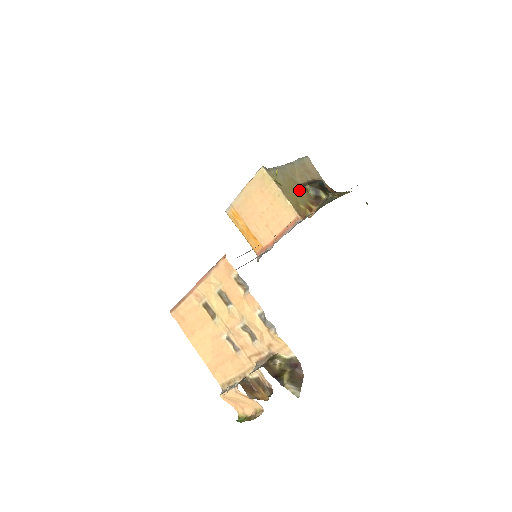
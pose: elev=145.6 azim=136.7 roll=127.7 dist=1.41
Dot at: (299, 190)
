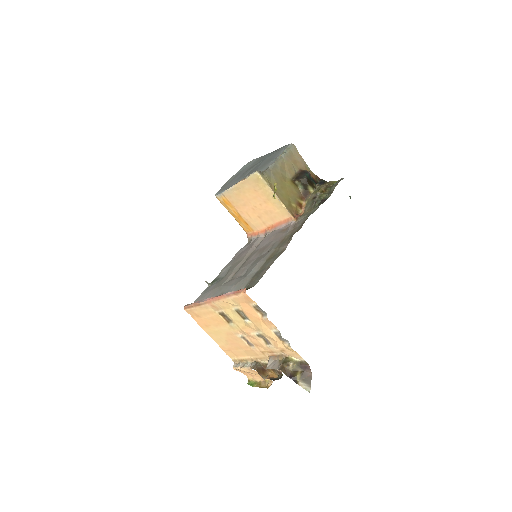
Dot at: (290, 187)
